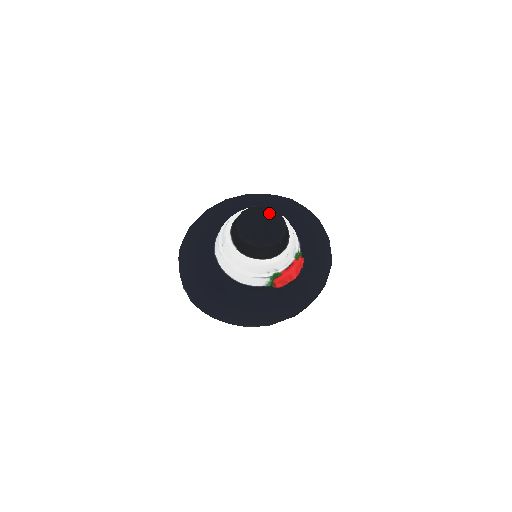
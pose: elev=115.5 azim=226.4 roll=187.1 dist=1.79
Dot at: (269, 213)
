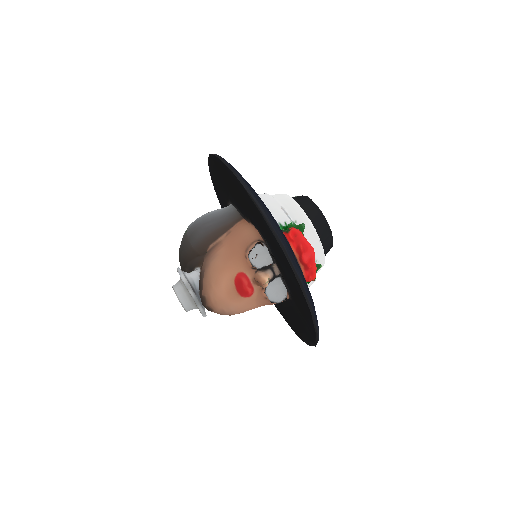
Dot at: occluded
